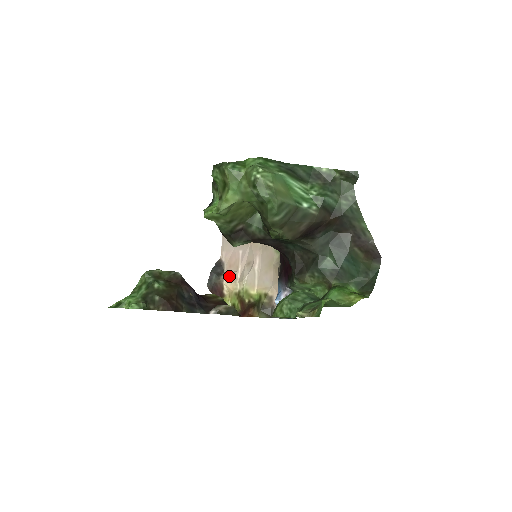
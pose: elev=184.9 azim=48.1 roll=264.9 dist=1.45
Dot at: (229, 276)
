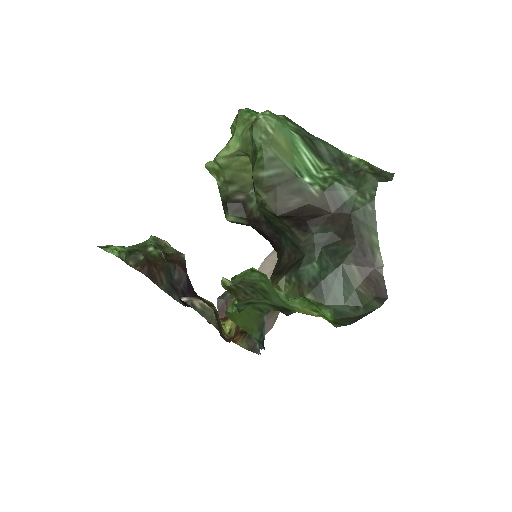
Dot at: occluded
